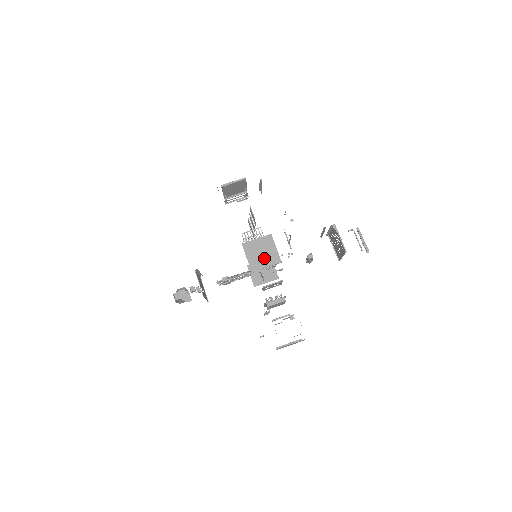
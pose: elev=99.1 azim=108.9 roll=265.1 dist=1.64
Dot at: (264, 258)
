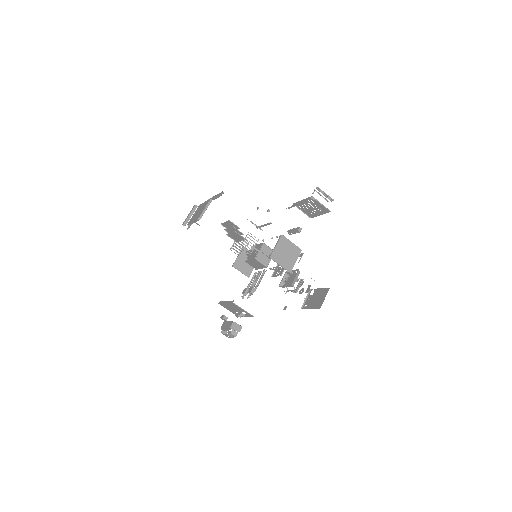
Dot at: (290, 256)
